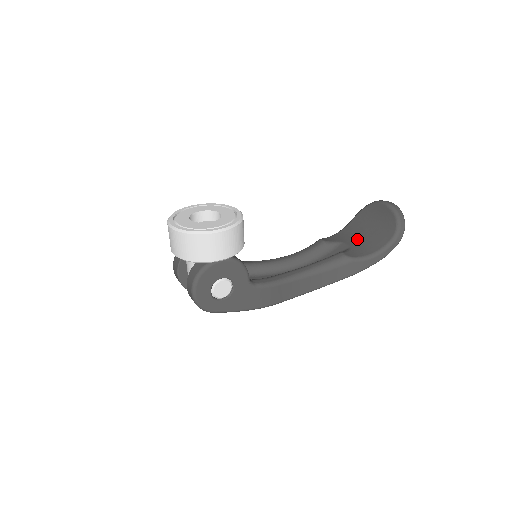
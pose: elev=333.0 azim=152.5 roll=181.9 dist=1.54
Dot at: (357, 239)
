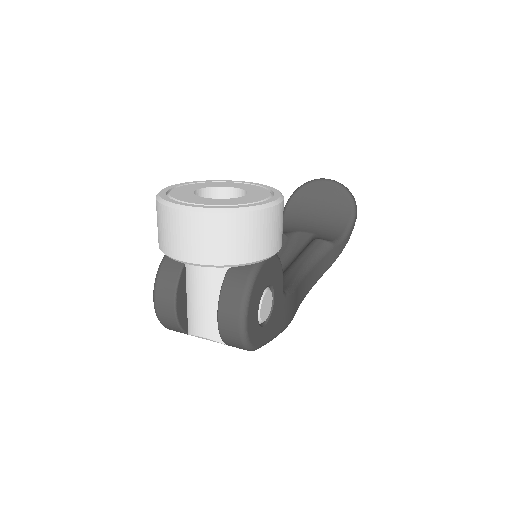
Dot at: (311, 225)
